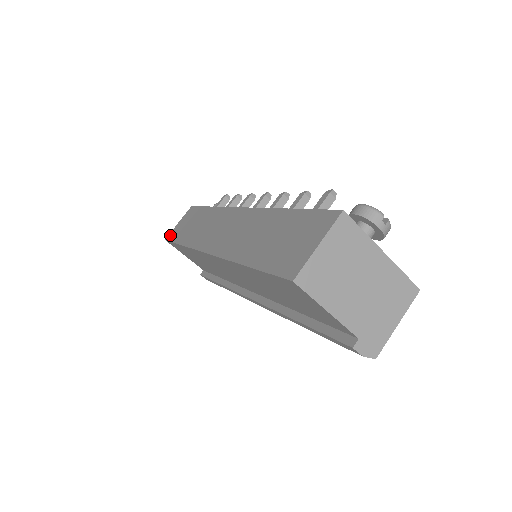
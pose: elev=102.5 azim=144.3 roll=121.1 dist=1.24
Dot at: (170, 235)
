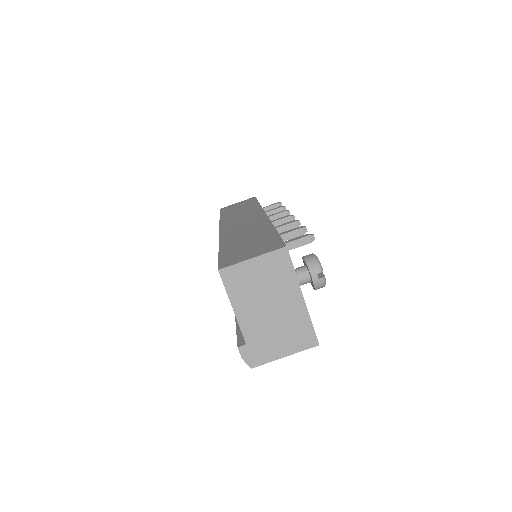
Dot at: (225, 207)
